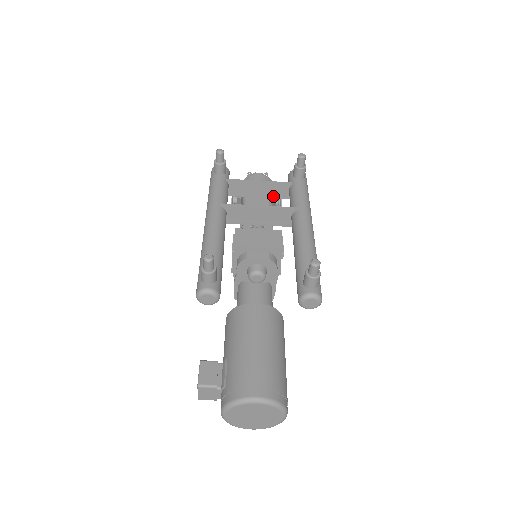
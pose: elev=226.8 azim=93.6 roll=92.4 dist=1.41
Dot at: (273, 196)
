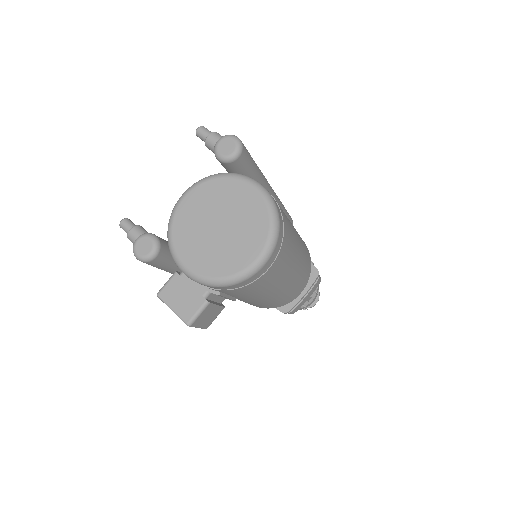
Dot at: occluded
